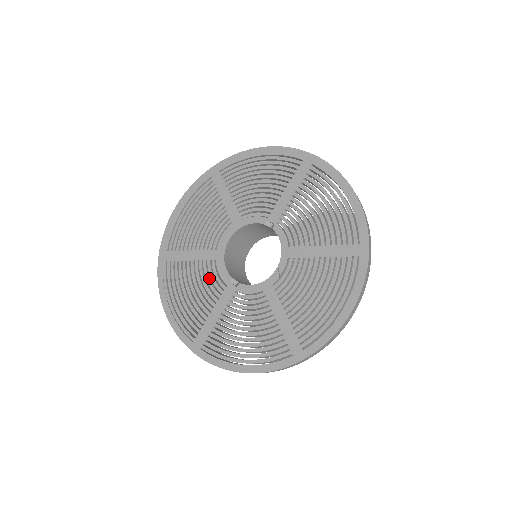
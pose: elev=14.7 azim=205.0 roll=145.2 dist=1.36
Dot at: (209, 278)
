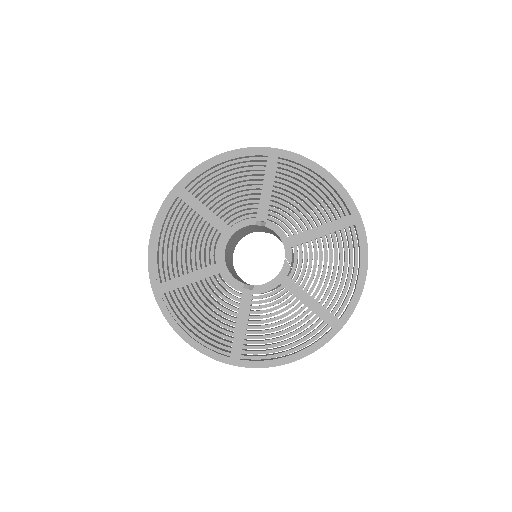
Dot at: (220, 292)
